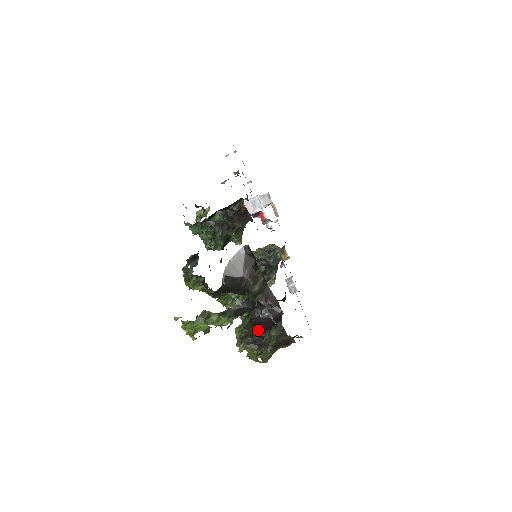
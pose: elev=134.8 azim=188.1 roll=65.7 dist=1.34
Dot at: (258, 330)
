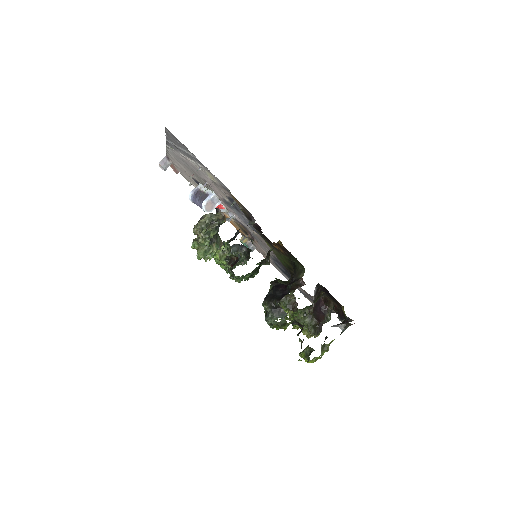
Dot at: (320, 321)
